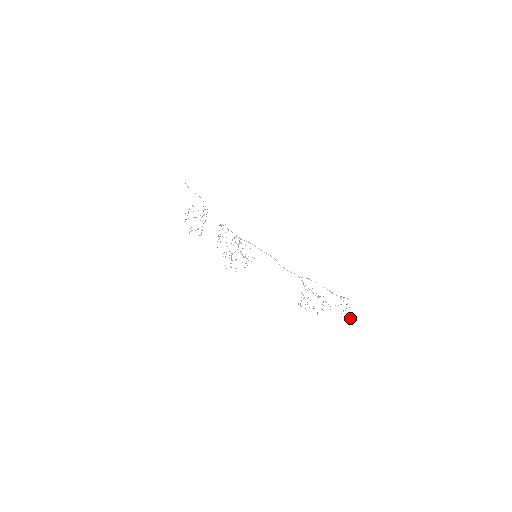
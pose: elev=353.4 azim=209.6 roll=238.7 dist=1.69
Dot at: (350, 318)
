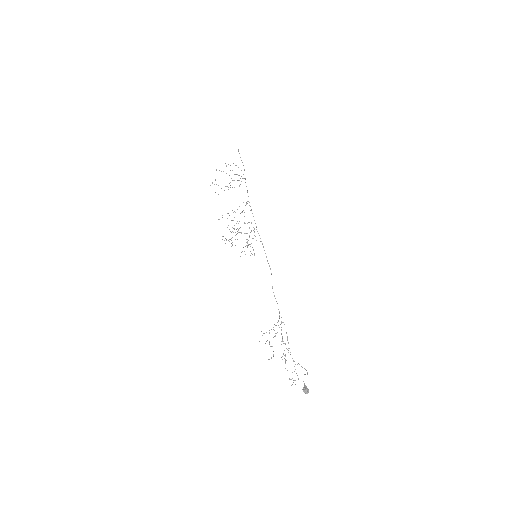
Dot at: (303, 389)
